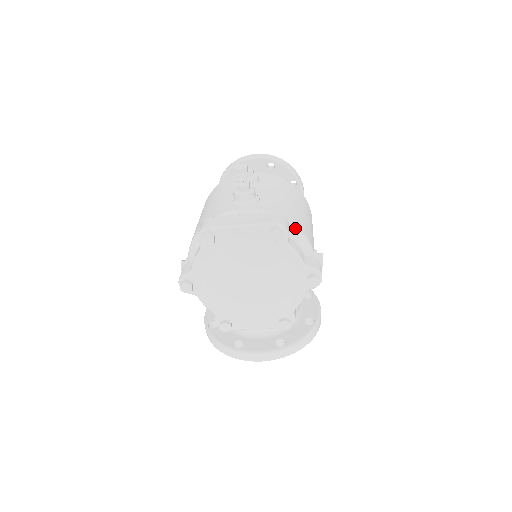
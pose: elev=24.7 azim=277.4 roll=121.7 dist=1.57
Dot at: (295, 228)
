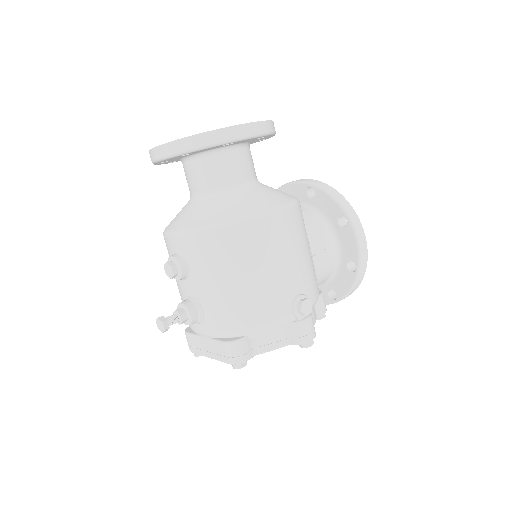
Dot at: (253, 332)
